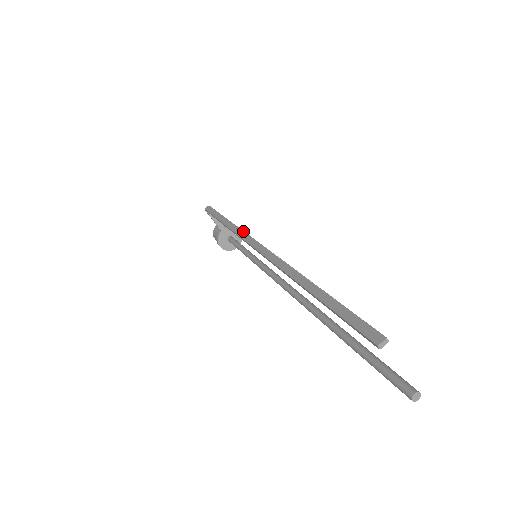
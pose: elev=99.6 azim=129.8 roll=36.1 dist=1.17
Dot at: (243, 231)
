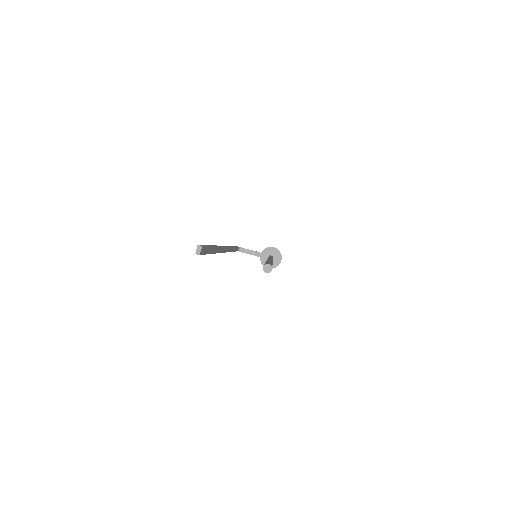
Dot at: occluded
